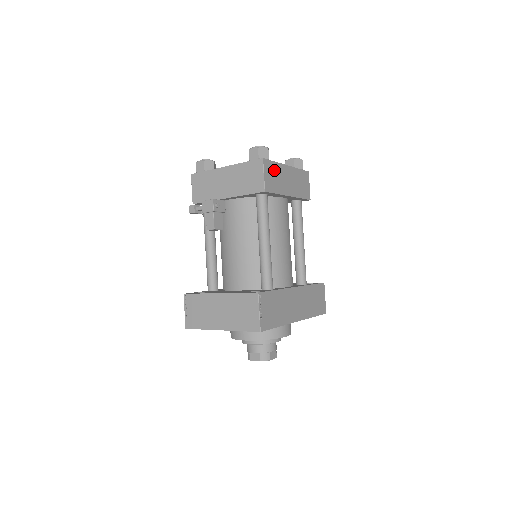
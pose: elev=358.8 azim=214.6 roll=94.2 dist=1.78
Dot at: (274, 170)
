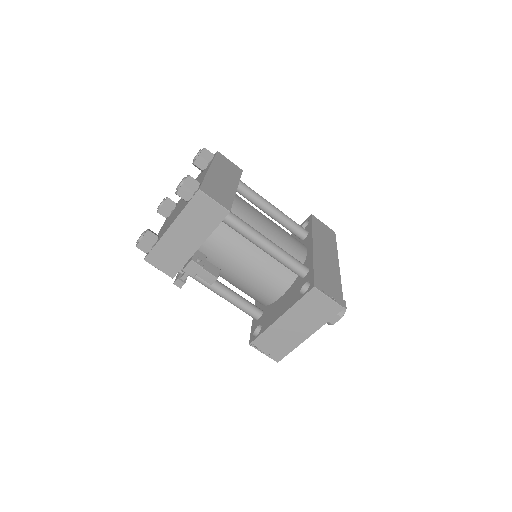
Dot at: (211, 186)
